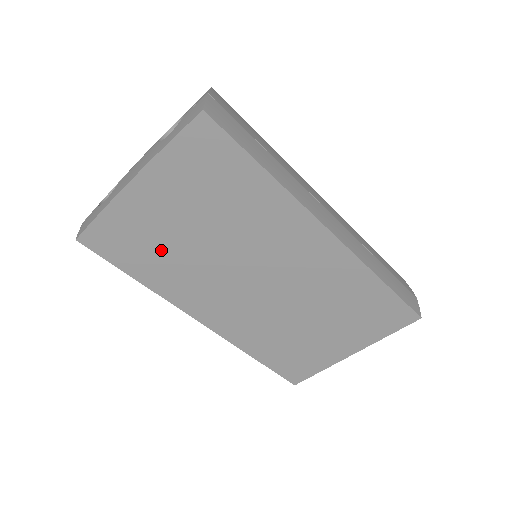
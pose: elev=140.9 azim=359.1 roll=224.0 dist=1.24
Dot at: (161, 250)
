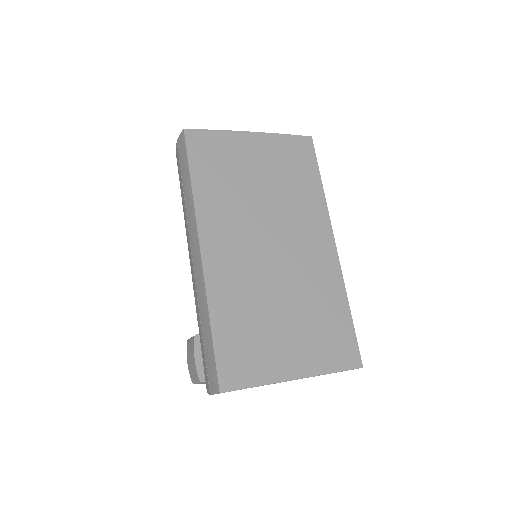
Dot at: (229, 176)
